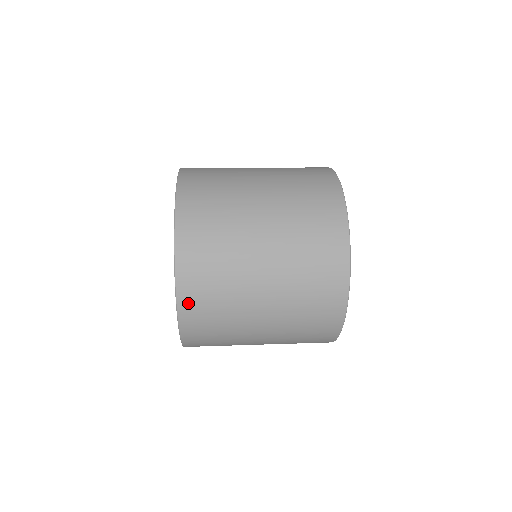
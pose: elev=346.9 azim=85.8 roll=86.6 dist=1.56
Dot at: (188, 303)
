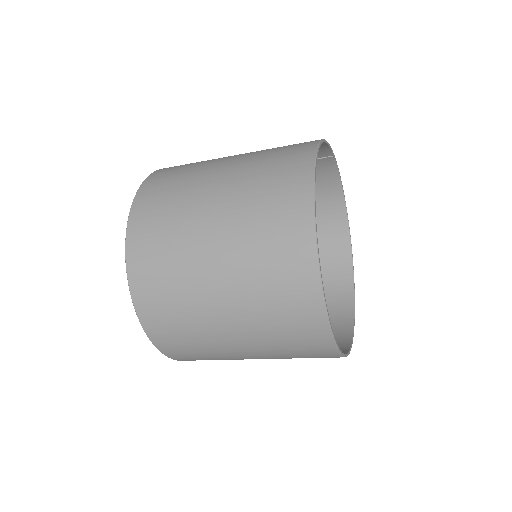
Dot at: (137, 261)
